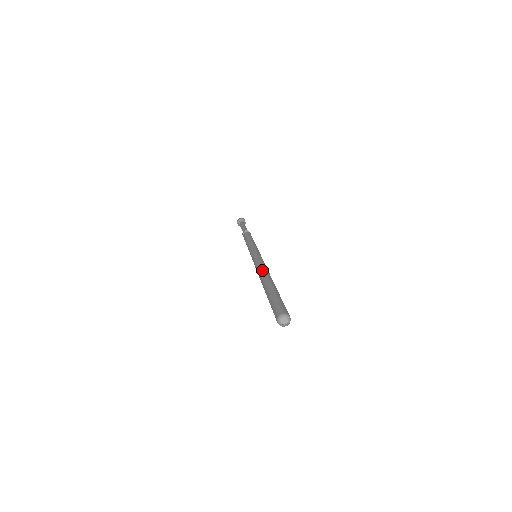
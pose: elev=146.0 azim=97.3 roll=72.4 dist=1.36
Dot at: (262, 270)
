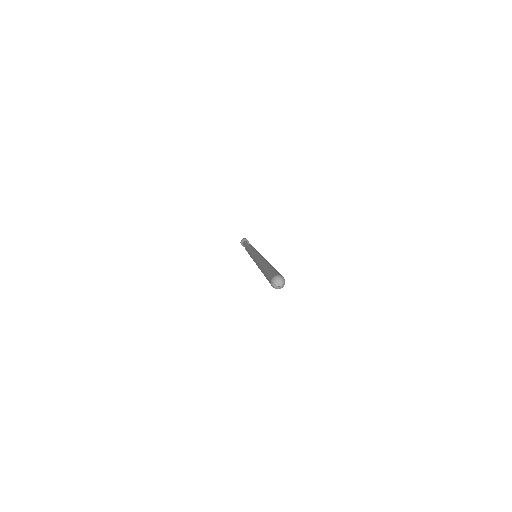
Dot at: (260, 258)
